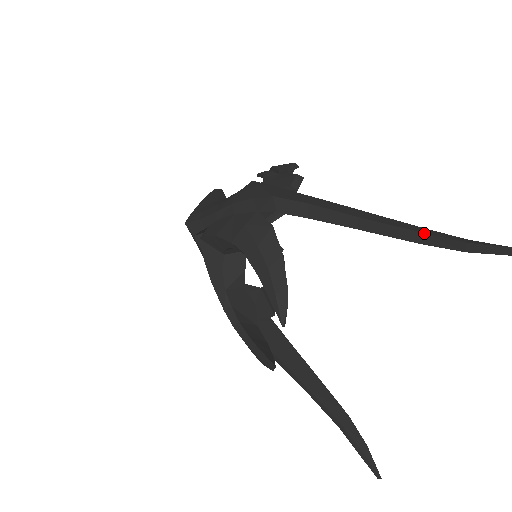
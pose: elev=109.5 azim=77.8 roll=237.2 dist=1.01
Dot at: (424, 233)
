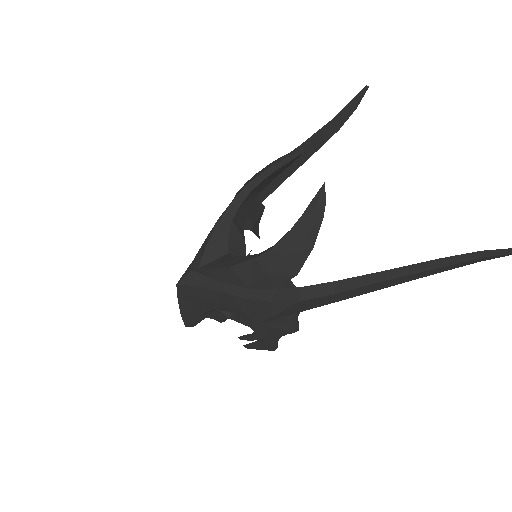
Dot at: (334, 118)
